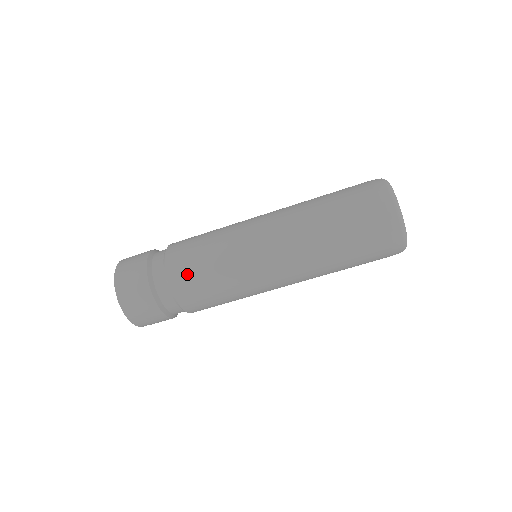
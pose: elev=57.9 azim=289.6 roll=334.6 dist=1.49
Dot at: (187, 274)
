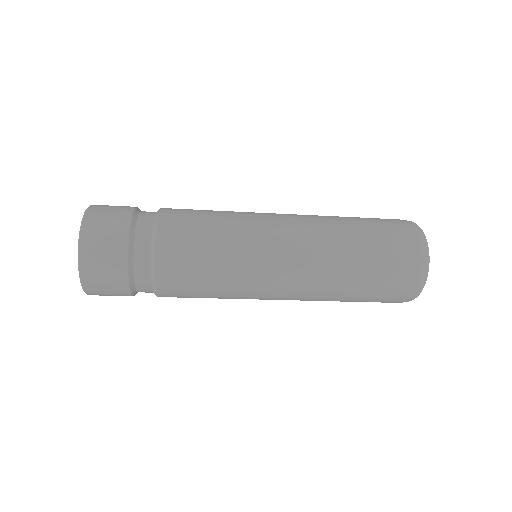
Dot at: (181, 262)
